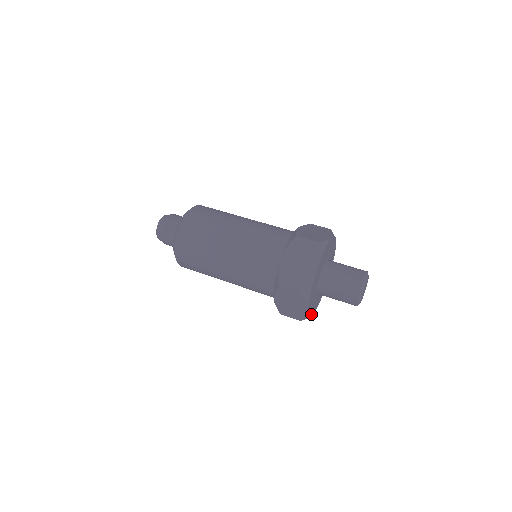
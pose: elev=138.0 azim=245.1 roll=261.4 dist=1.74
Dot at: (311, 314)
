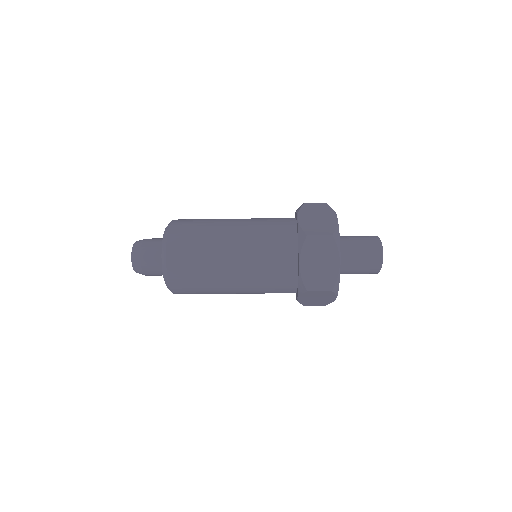
Dot at: (337, 290)
